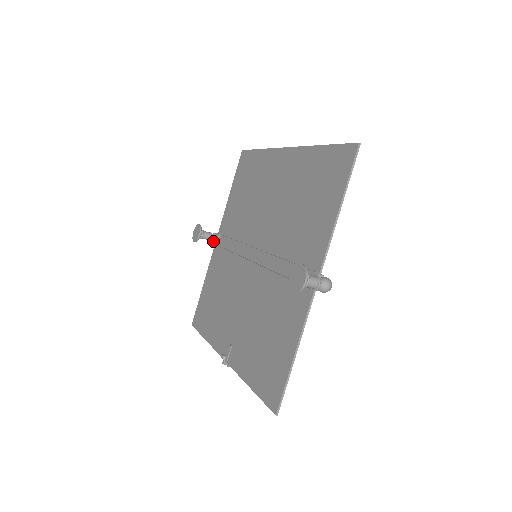
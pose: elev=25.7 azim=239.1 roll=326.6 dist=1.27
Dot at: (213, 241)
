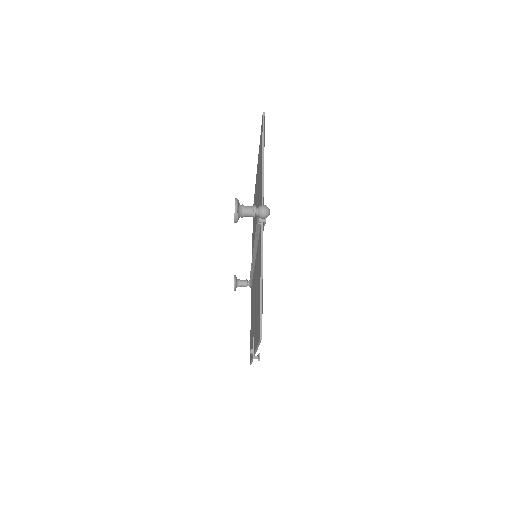
Dot at: (250, 286)
